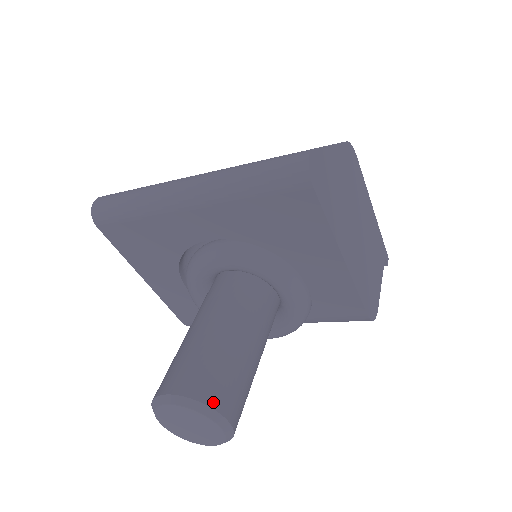
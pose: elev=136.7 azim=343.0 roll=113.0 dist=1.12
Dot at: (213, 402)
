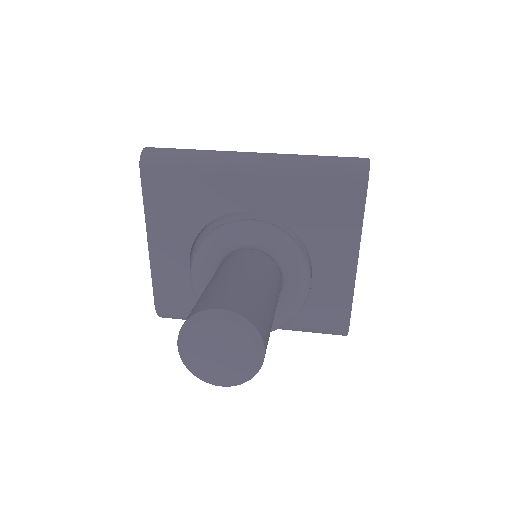
Dot at: (258, 327)
